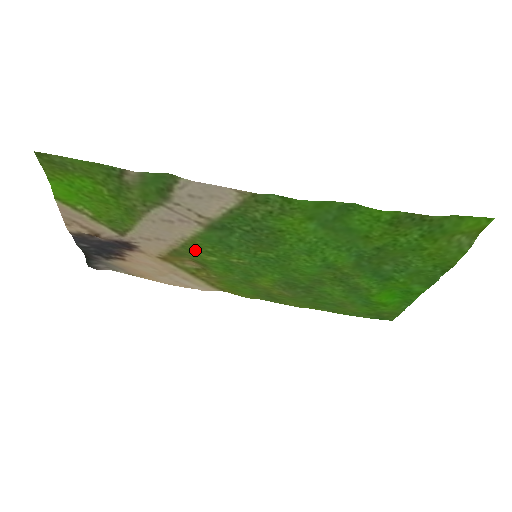
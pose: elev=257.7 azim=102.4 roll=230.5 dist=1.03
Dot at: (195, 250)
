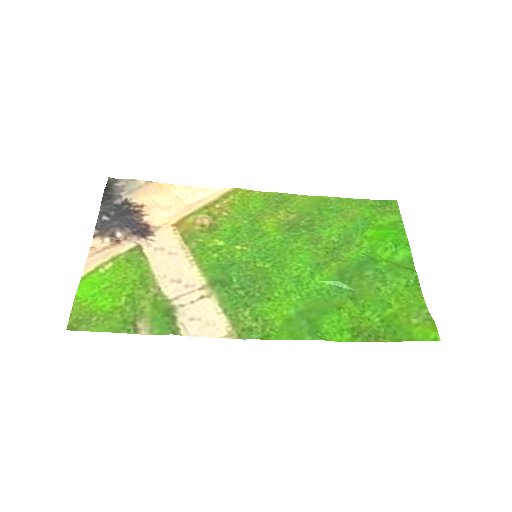
Dot at: (203, 249)
